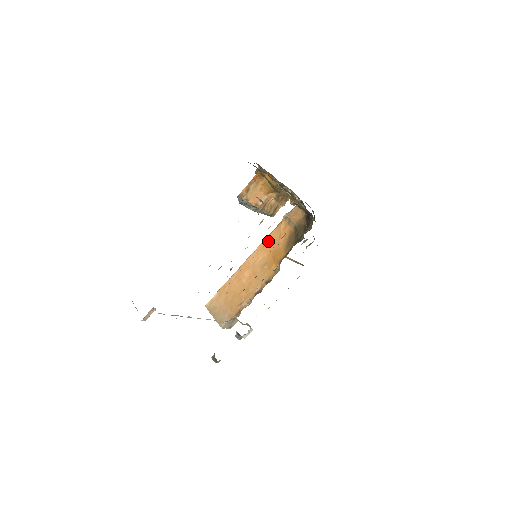
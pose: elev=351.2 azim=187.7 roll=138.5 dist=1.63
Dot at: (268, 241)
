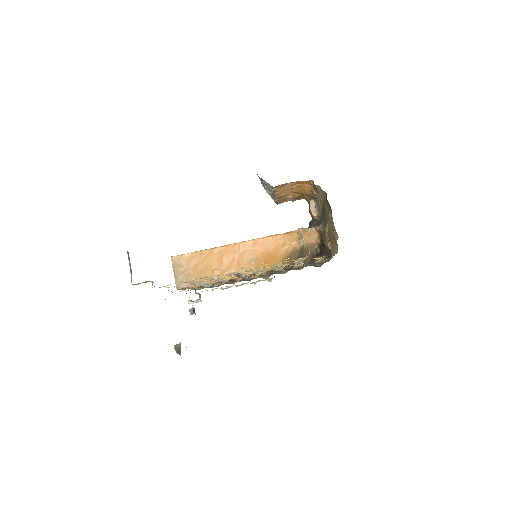
Dot at: (270, 241)
